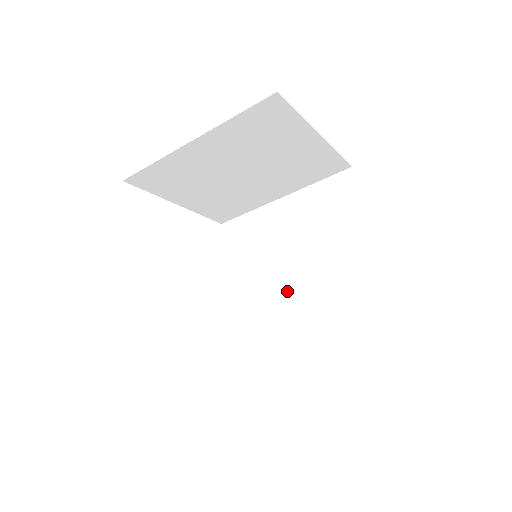
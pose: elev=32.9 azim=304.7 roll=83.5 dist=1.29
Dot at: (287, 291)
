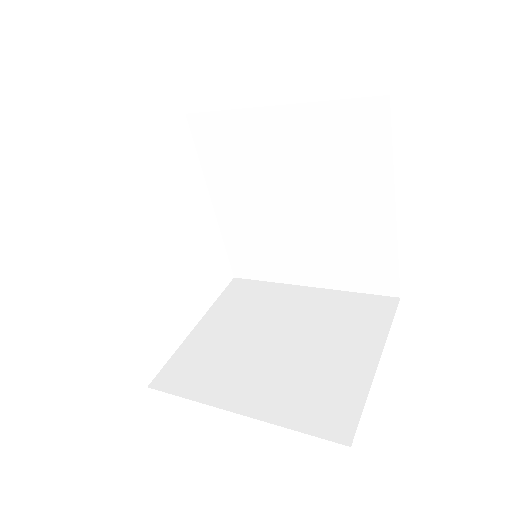
Dot at: (283, 225)
